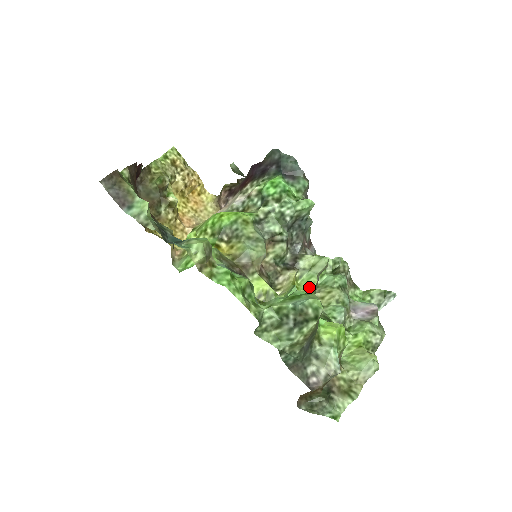
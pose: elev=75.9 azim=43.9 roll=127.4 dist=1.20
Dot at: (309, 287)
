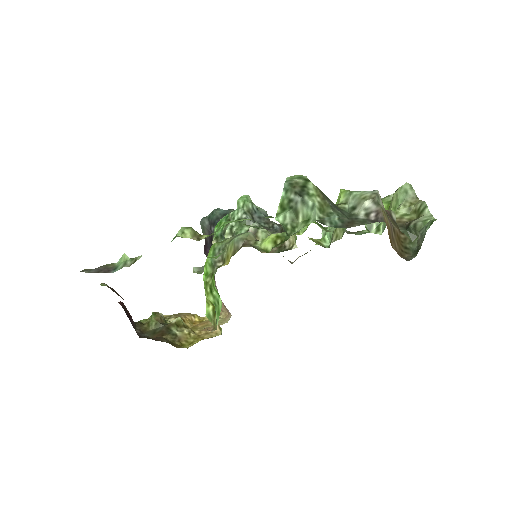
Dot at: occluded
